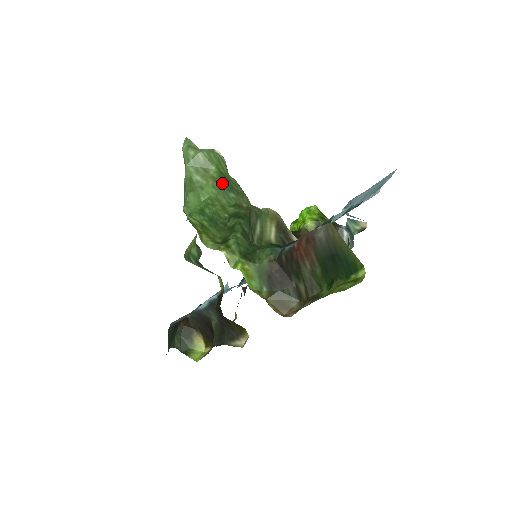
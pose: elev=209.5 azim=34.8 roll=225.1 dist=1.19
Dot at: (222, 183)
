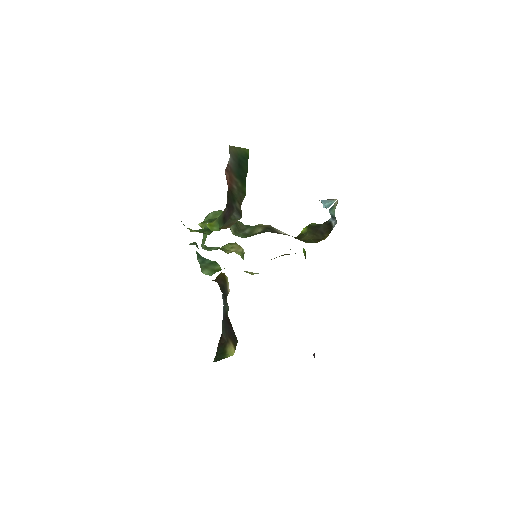
Dot at: occluded
